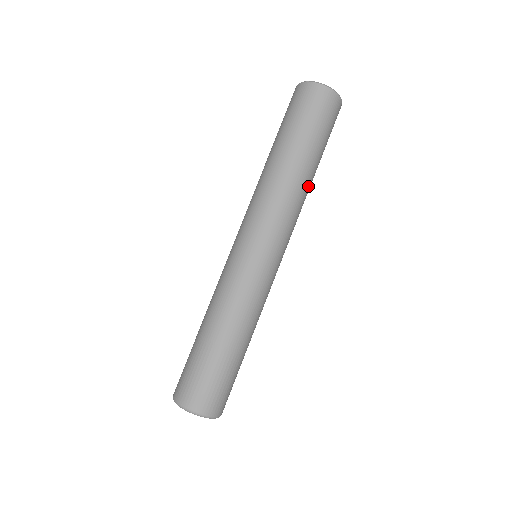
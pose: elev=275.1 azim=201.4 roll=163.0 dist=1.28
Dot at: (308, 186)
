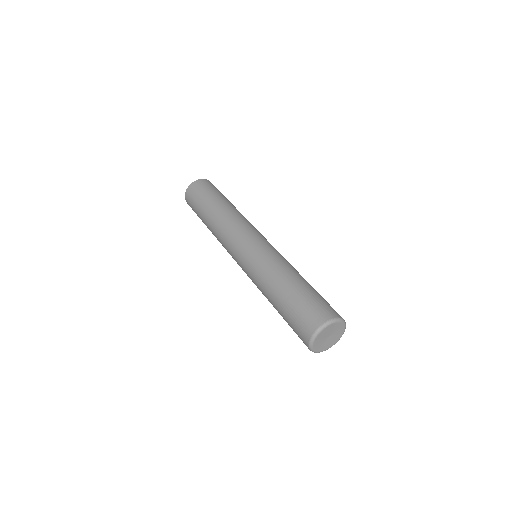
Dot at: occluded
